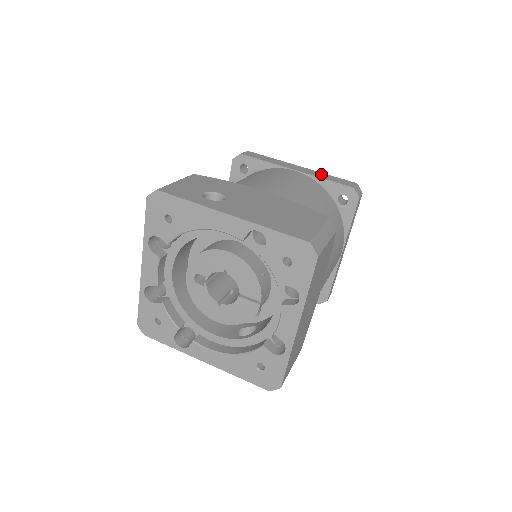
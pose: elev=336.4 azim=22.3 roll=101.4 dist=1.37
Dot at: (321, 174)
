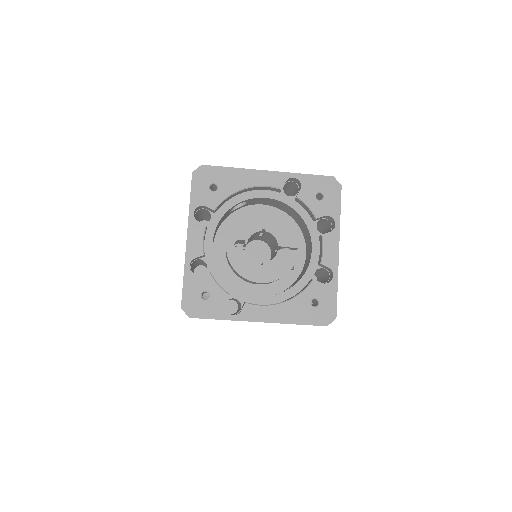
Dot at: occluded
